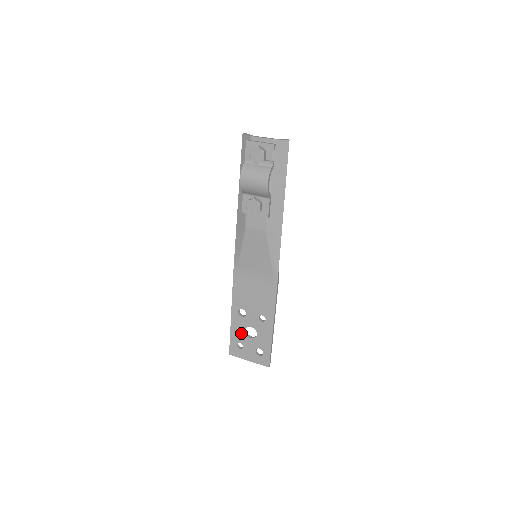
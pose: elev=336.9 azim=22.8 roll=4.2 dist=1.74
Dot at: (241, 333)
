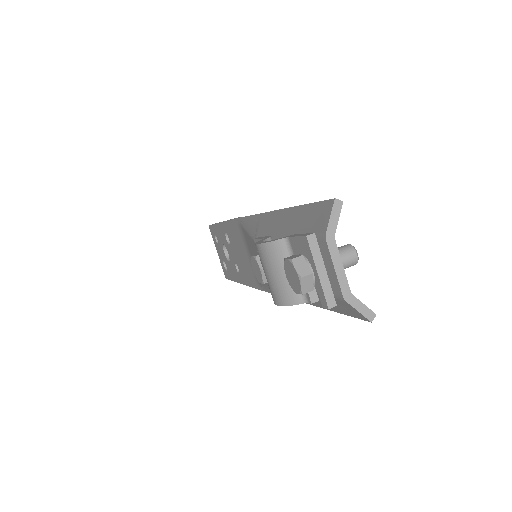
Dot at: (221, 239)
